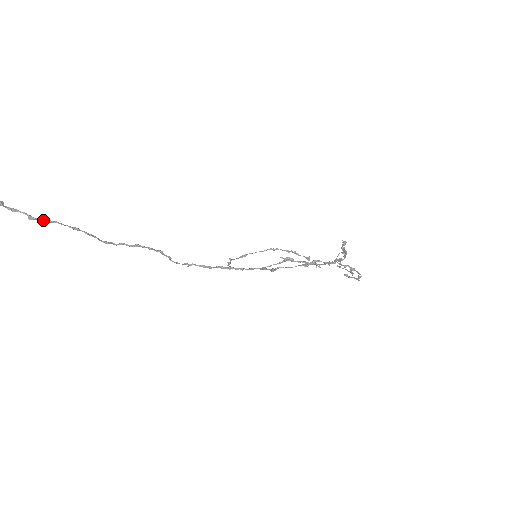
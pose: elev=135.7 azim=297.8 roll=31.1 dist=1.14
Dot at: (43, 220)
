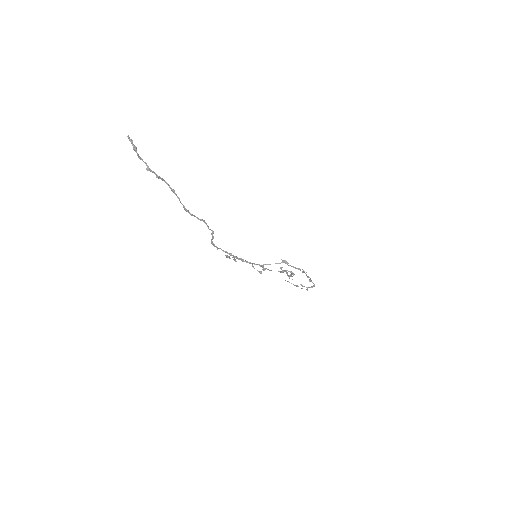
Dot at: (157, 175)
